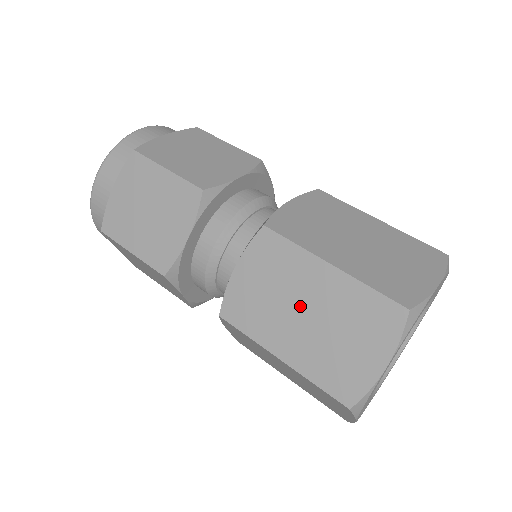
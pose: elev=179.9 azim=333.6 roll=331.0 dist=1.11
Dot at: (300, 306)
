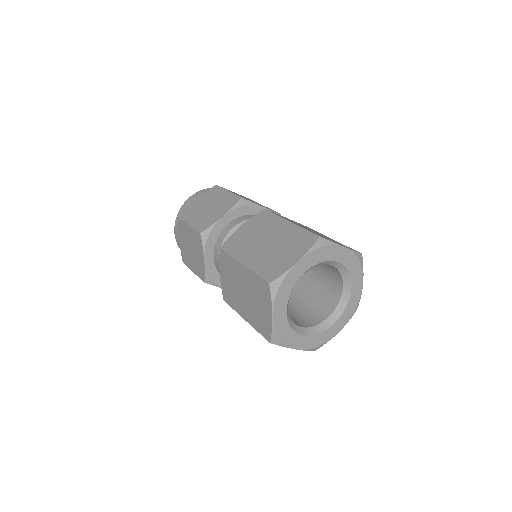
Dot at: (241, 289)
